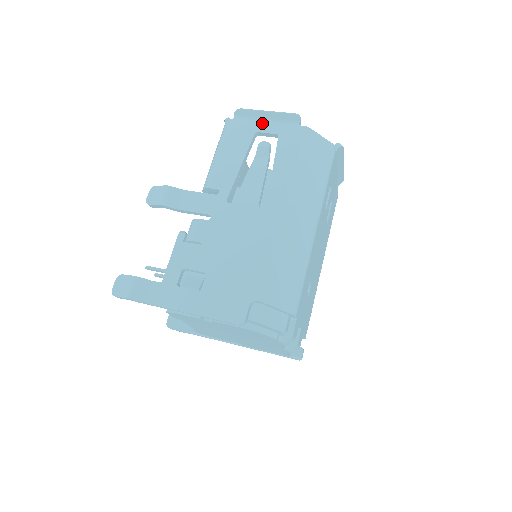
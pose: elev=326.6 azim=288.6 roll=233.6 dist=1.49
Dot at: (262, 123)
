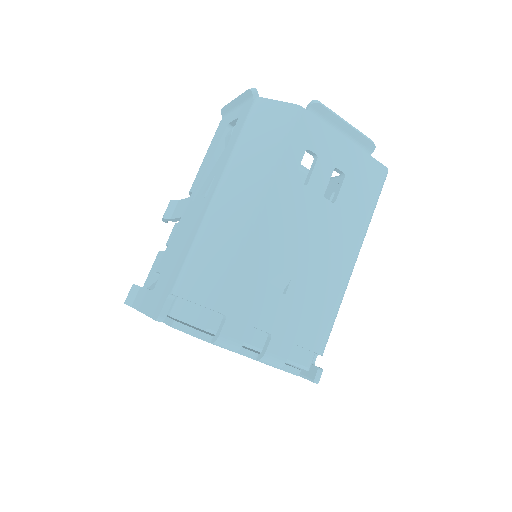
Dot at: (233, 113)
